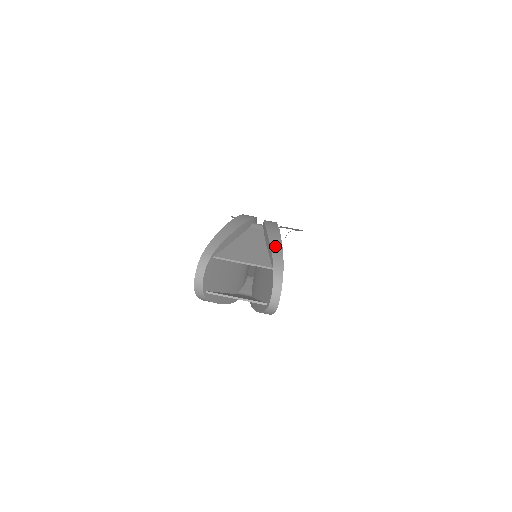
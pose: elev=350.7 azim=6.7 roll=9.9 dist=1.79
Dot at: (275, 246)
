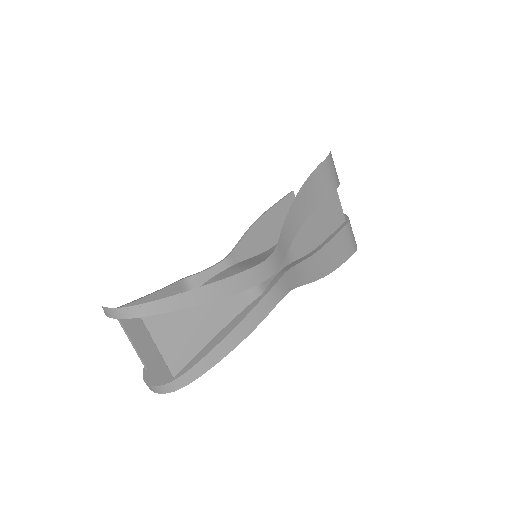
Dot at: (209, 360)
